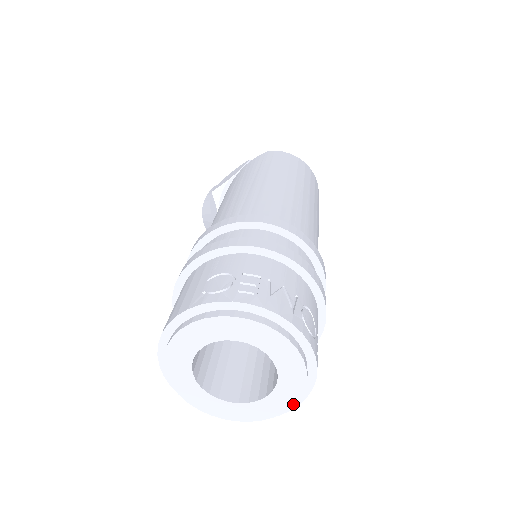
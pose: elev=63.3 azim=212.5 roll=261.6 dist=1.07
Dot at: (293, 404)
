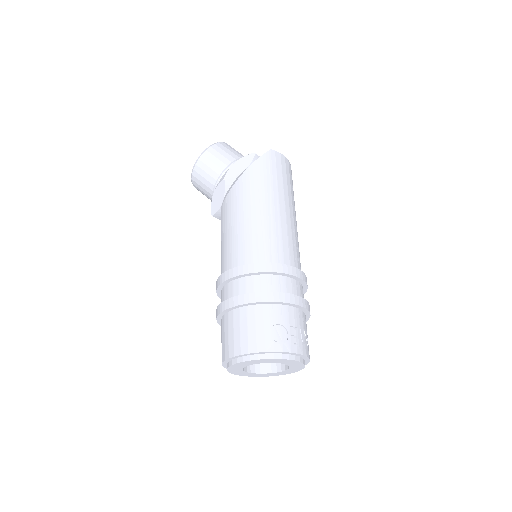
Dot at: occluded
